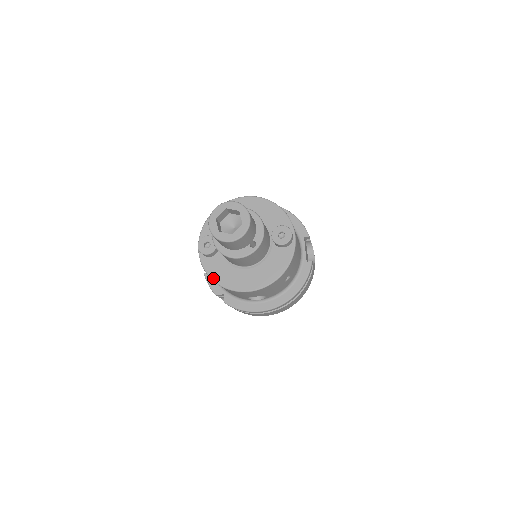
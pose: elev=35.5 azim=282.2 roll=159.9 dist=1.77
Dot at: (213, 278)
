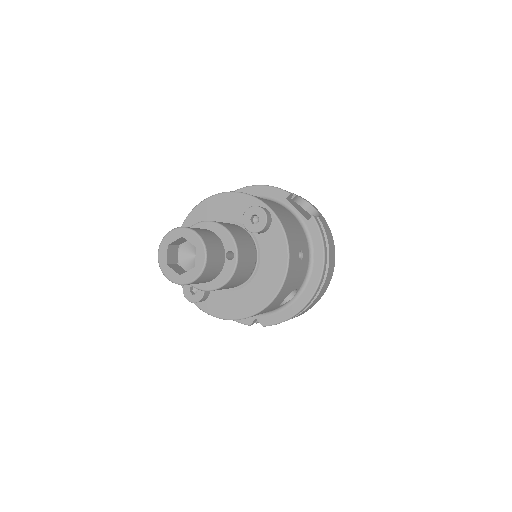
Dot at: (226, 318)
